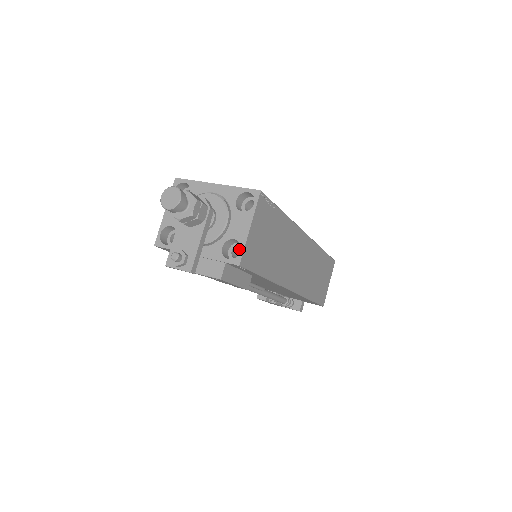
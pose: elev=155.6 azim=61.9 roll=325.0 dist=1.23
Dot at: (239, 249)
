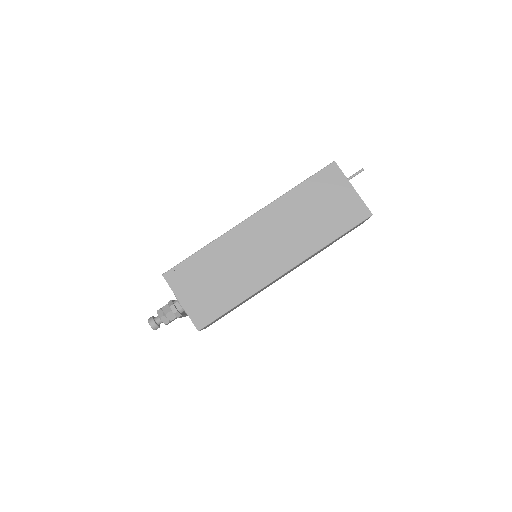
Dot at: occluded
